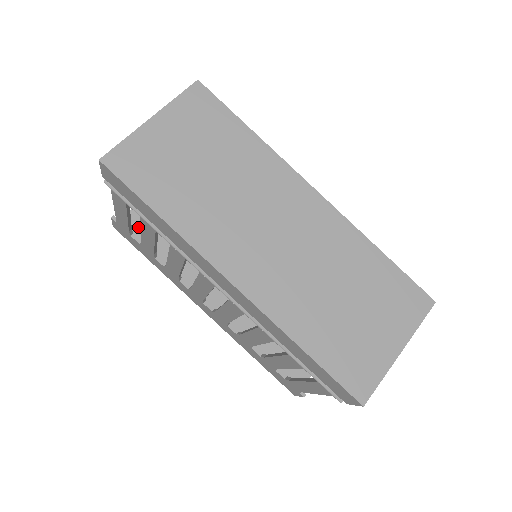
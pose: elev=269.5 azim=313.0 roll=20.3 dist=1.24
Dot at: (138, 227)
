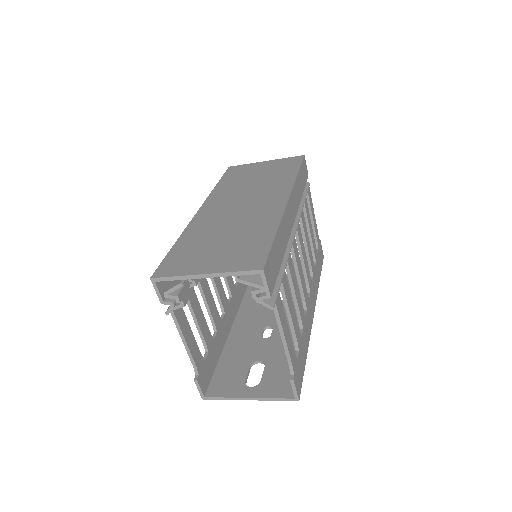
Dot at: occluded
